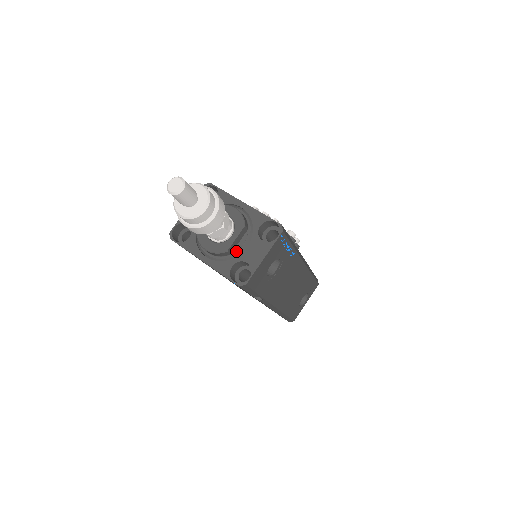
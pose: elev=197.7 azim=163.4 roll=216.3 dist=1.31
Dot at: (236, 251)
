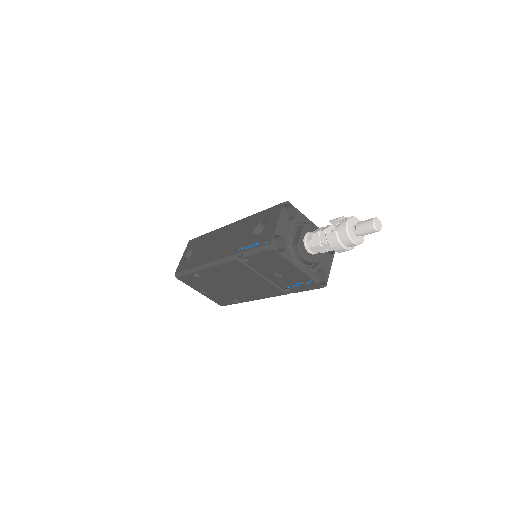
Dot at: occluded
